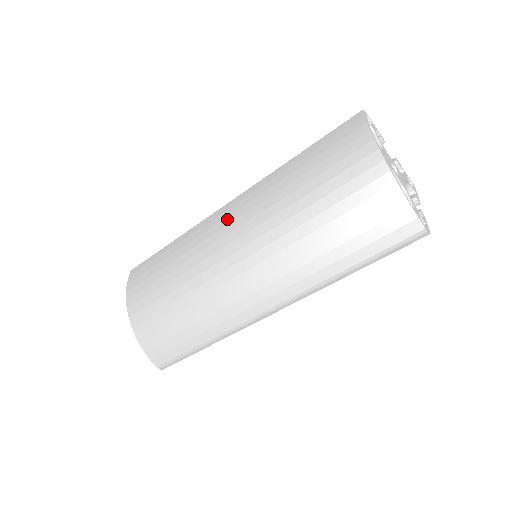
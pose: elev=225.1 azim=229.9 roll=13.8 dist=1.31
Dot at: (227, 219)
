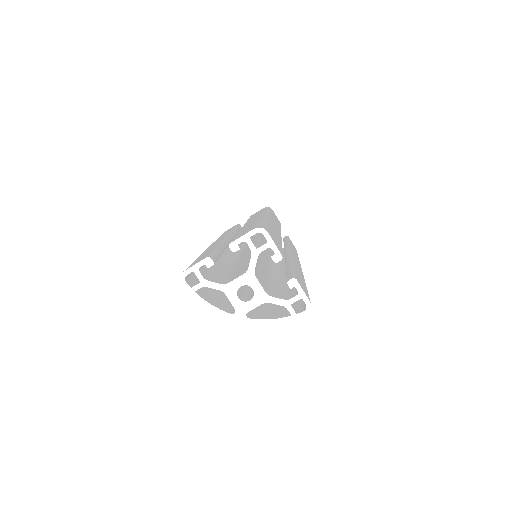
Dot at: occluded
